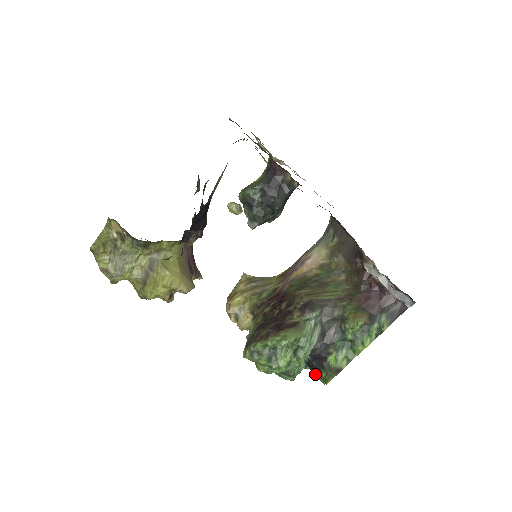
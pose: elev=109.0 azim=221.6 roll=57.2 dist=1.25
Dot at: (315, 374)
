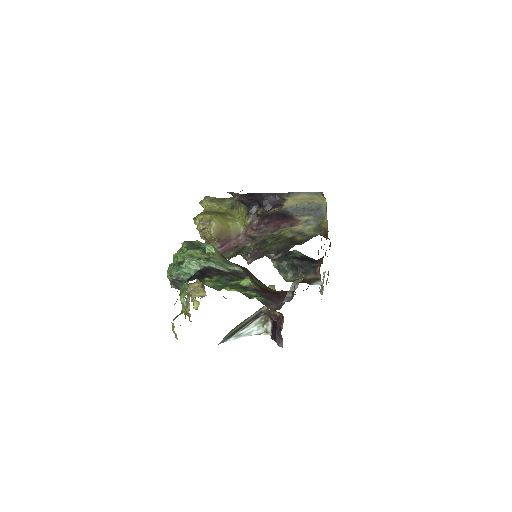
Dot at: occluded
